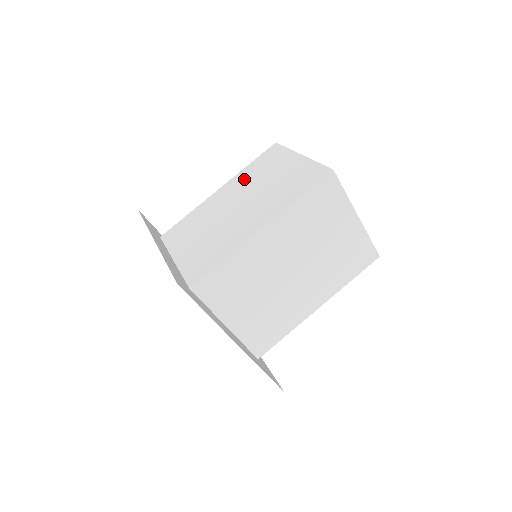
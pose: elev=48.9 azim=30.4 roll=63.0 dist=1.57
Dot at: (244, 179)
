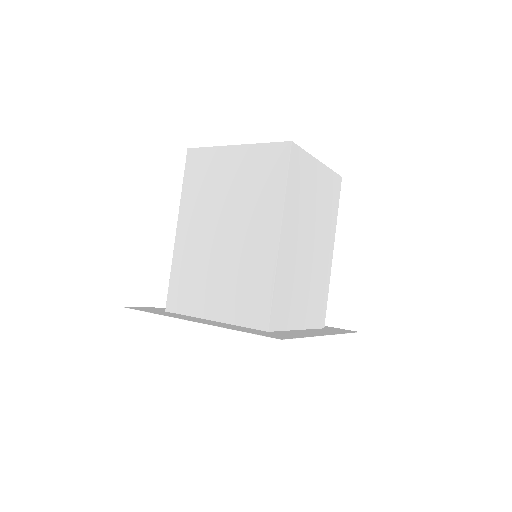
Dot at: (196, 203)
